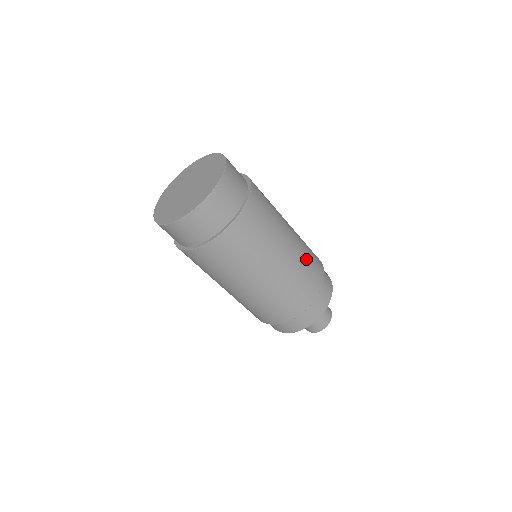
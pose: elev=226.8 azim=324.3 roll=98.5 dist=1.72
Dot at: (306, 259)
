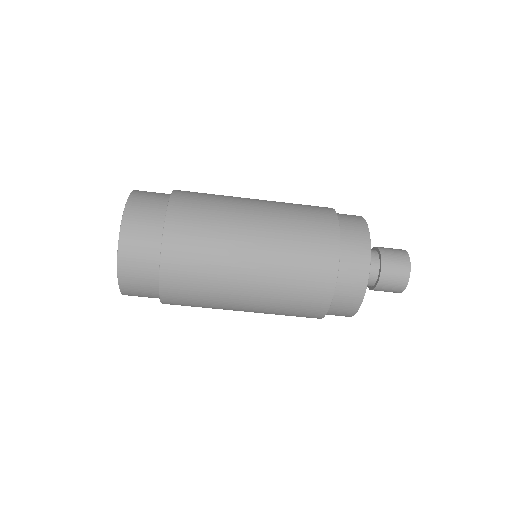
Dot at: (293, 211)
